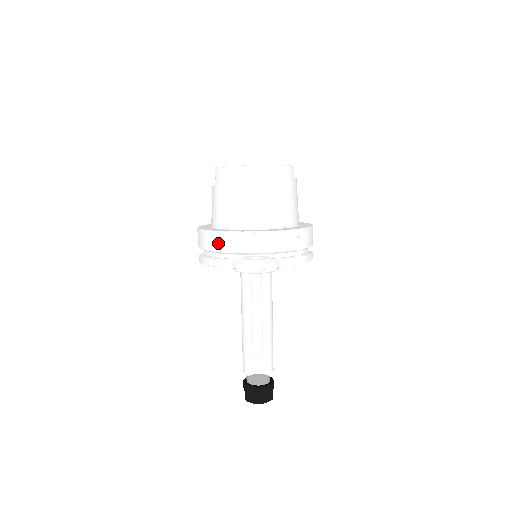
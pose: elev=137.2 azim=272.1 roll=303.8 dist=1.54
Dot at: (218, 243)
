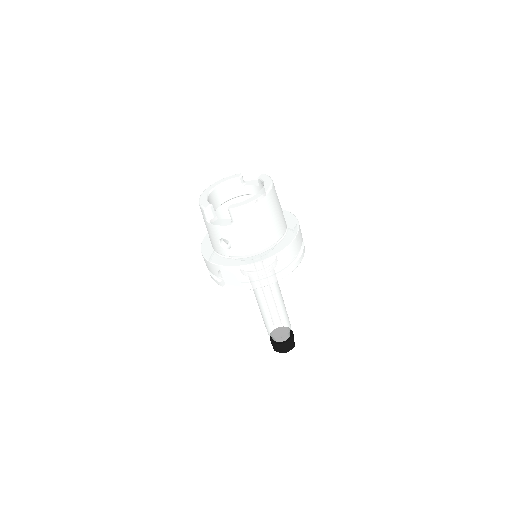
Dot at: (272, 266)
